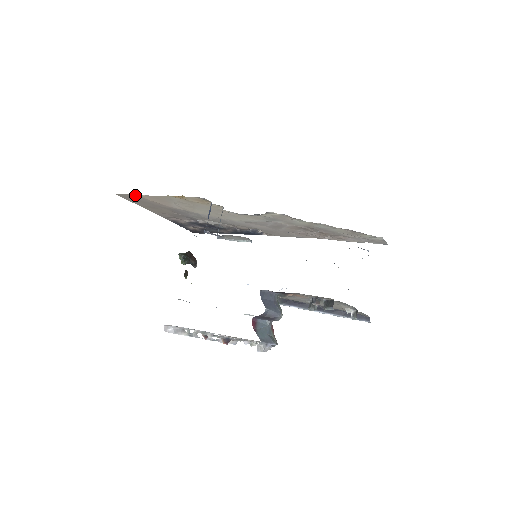
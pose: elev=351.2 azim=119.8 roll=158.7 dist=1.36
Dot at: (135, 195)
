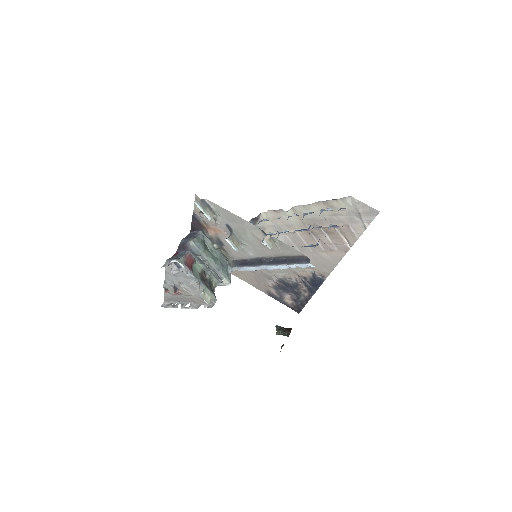
Dot at: occluded
